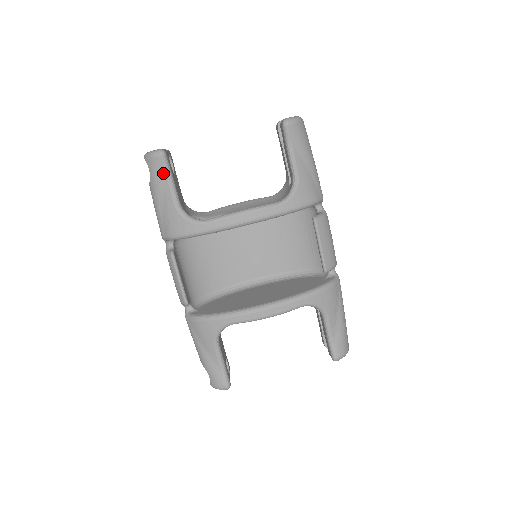
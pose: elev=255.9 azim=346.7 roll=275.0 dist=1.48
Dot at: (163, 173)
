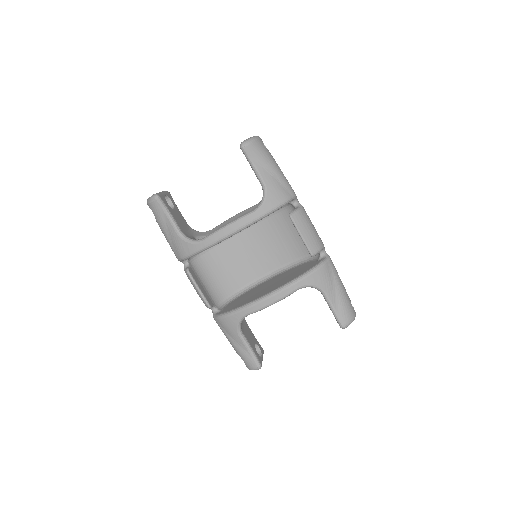
Dot at: (162, 211)
